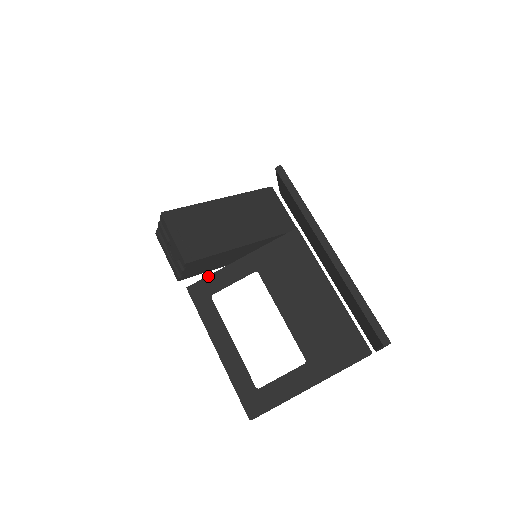
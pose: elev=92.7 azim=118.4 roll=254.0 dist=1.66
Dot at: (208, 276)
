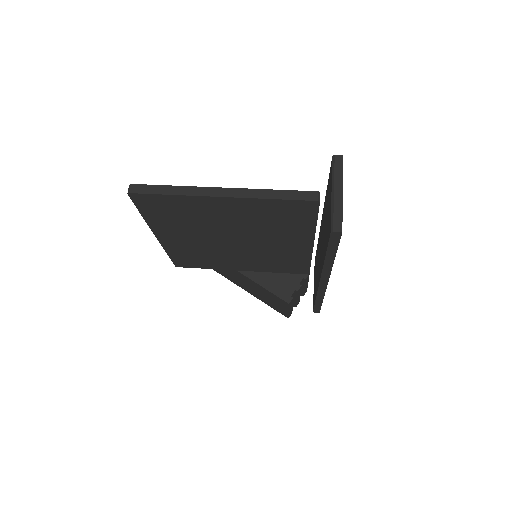
Dot at: occluded
